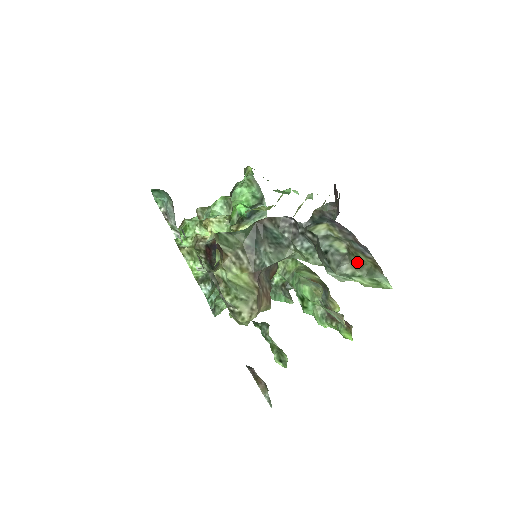
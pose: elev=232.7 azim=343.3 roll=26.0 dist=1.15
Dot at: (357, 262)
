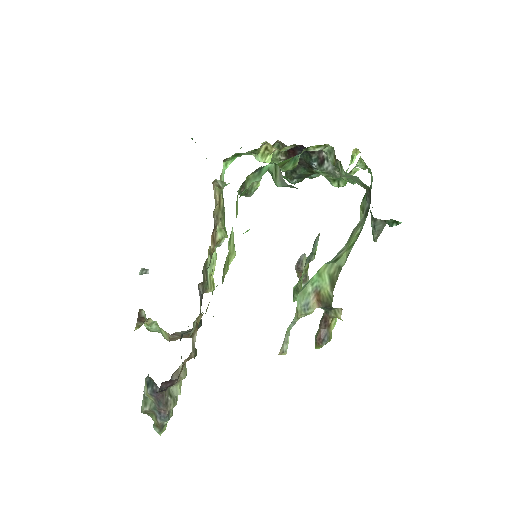
Dot at: (151, 416)
